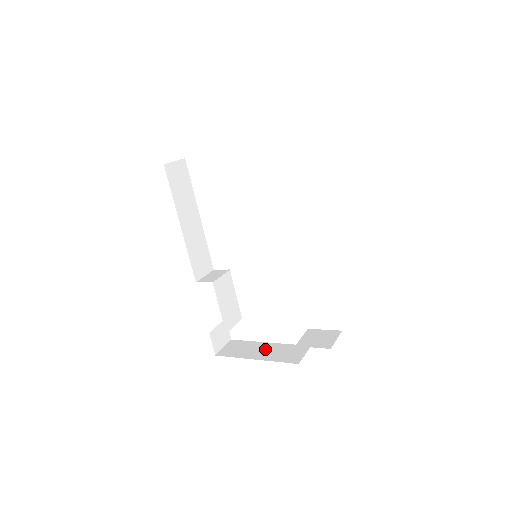
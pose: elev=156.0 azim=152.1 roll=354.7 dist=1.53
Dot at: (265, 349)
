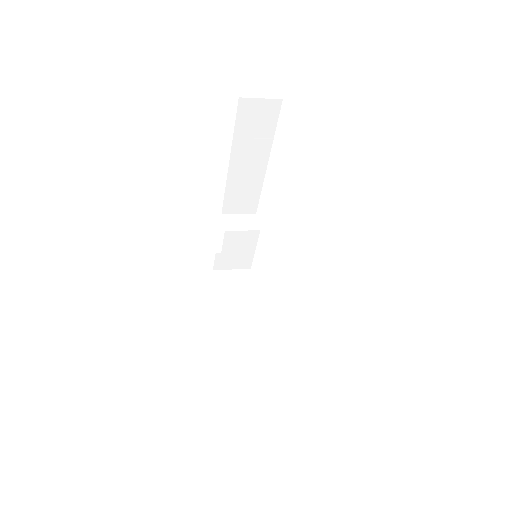
Dot at: (239, 308)
